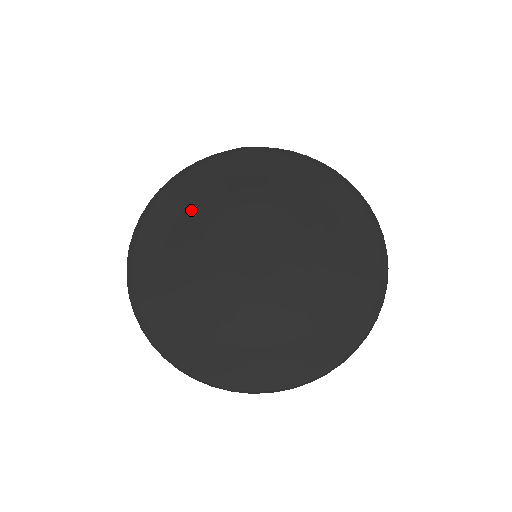
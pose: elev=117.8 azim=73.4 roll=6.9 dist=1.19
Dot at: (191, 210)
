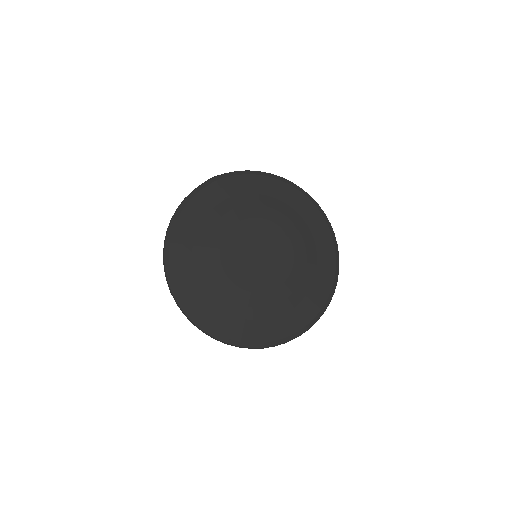
Dot at: (201, 239)
